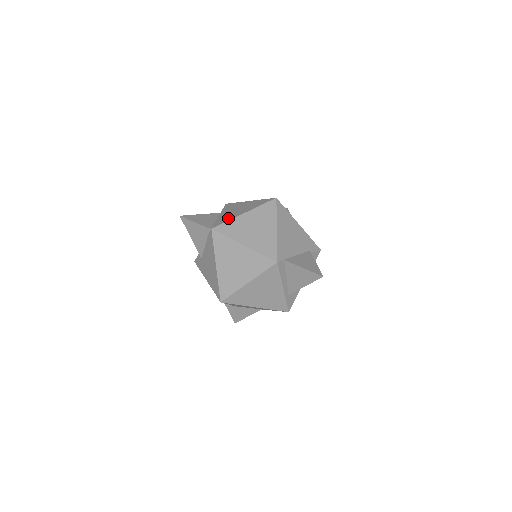
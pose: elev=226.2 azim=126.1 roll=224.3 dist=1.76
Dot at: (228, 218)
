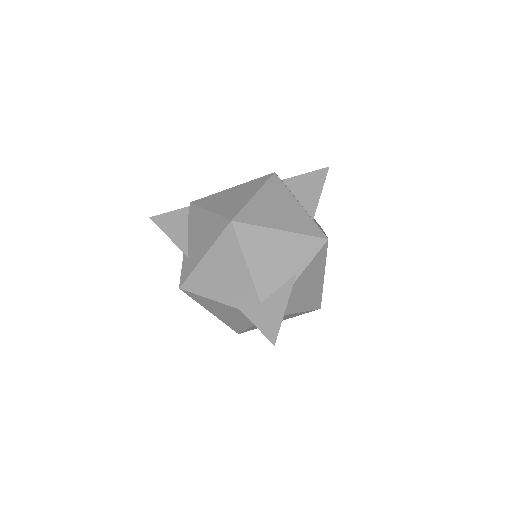
Dot at: occluded
